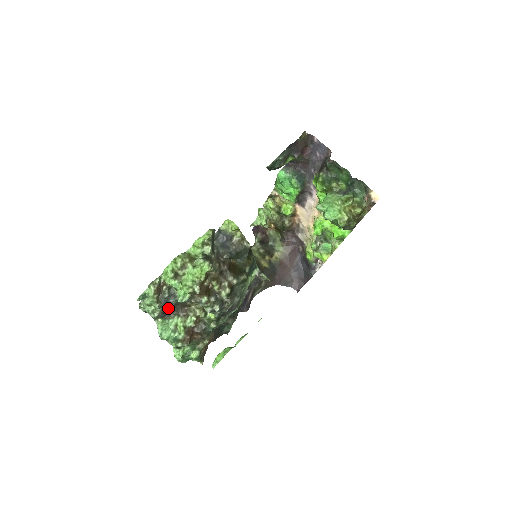
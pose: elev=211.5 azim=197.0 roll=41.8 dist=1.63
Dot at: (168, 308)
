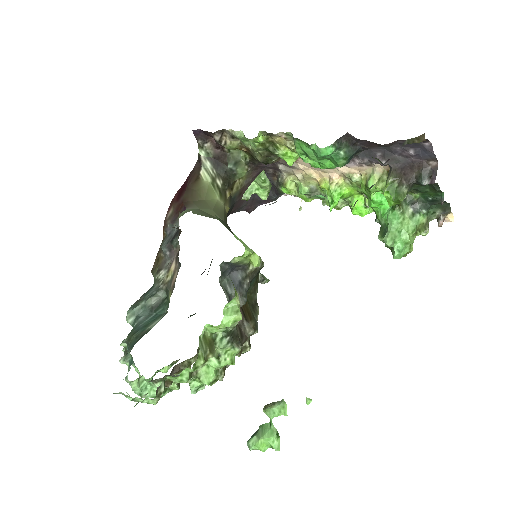
Dot at: occluded
